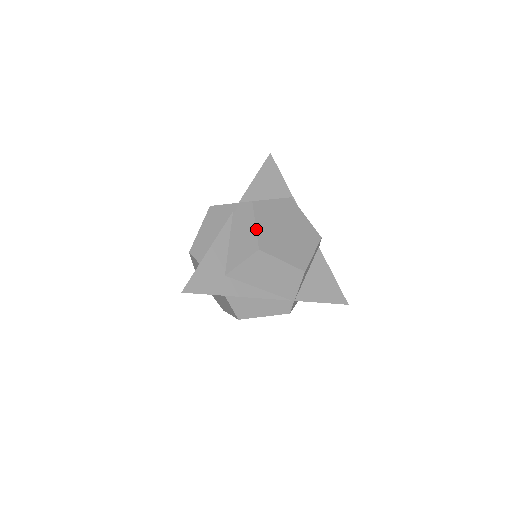
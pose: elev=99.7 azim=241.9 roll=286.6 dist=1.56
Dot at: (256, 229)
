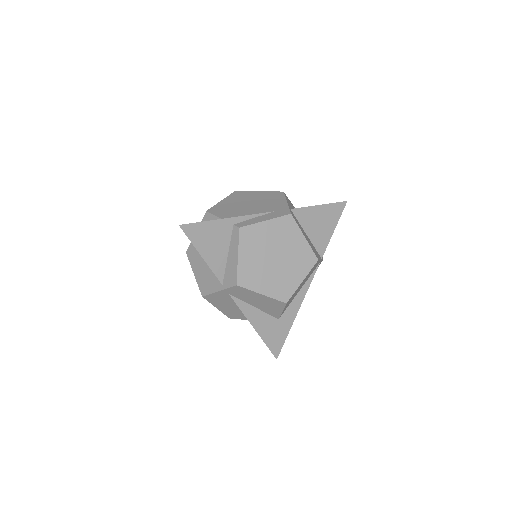
Dot at: (266, 296)
